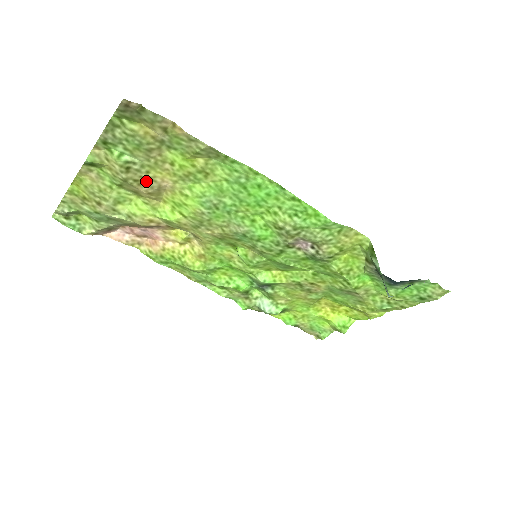
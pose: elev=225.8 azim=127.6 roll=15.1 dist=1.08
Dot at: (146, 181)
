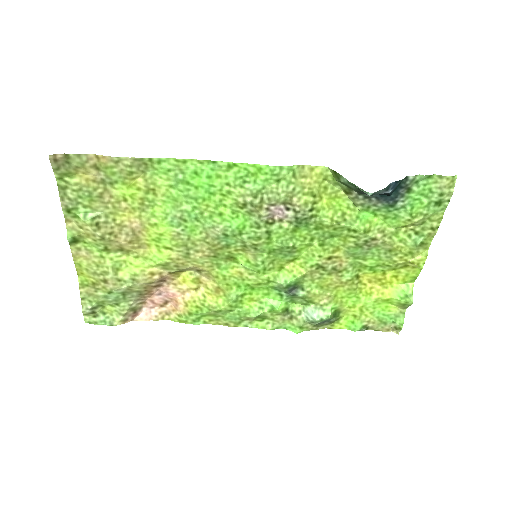
Dot at: (119, 230)
